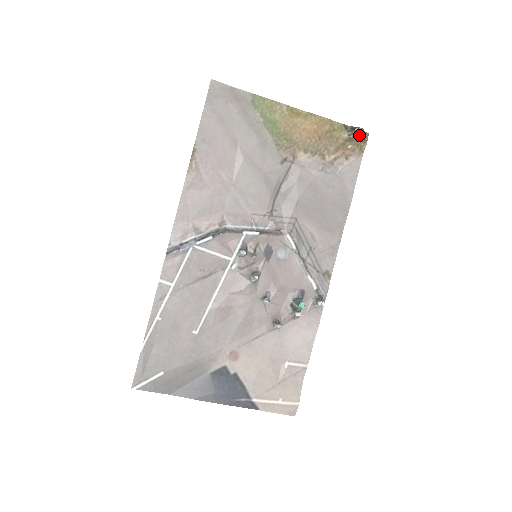
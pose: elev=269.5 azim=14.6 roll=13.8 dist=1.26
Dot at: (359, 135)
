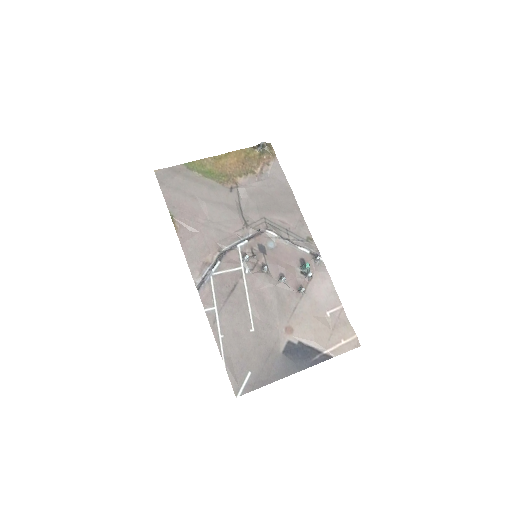
Dot at: (265, 147)
